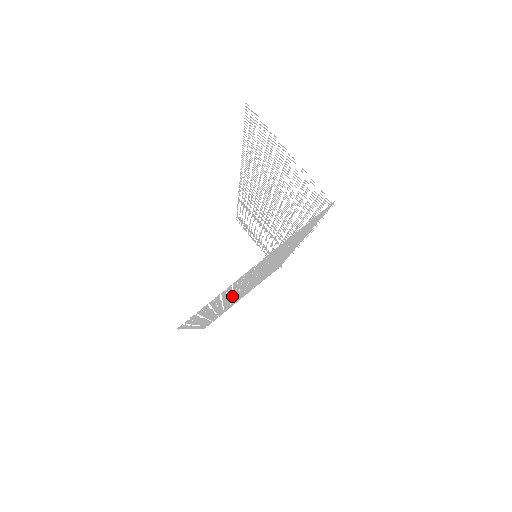
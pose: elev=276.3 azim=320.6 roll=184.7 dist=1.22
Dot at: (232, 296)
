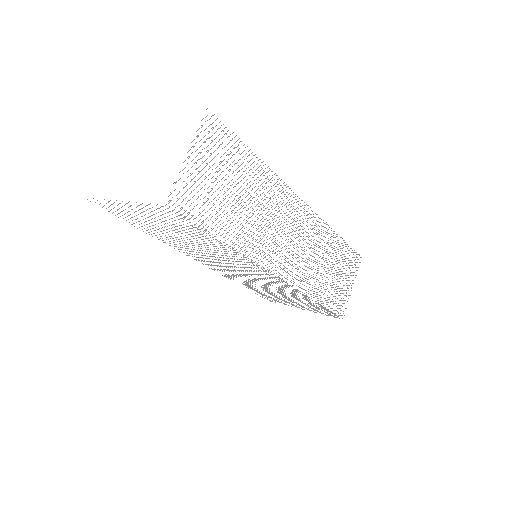
Dot at: (193, 249)
